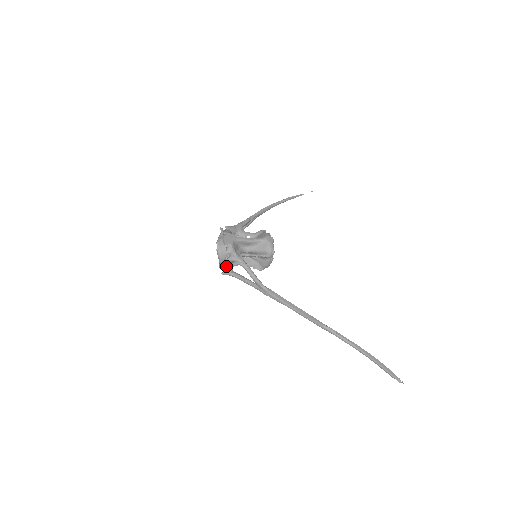
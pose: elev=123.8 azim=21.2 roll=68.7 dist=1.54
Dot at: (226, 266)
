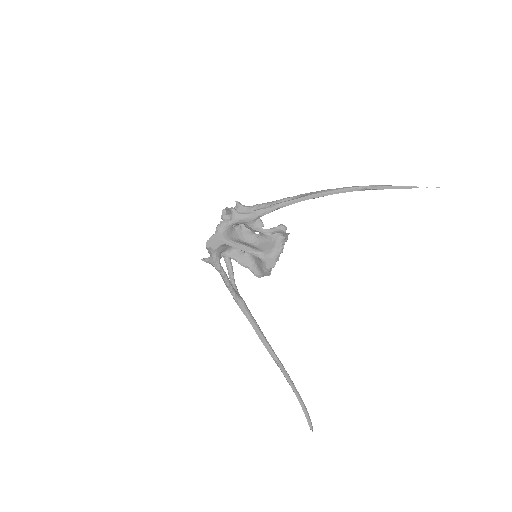
Dot at: occluded
